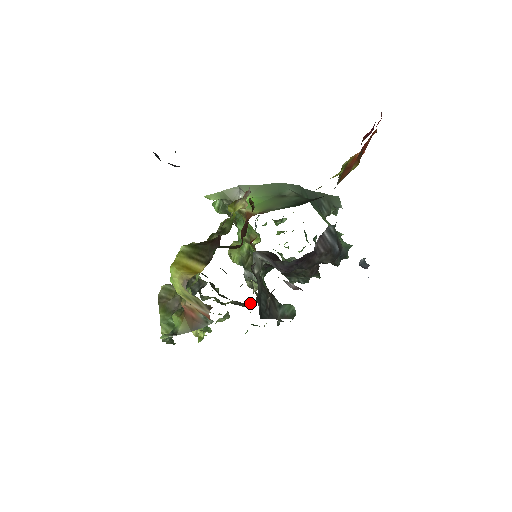
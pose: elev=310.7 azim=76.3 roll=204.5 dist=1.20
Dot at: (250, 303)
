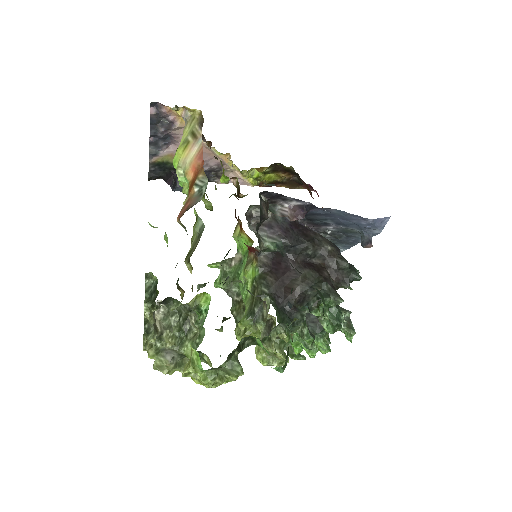
Dot at: occluded
